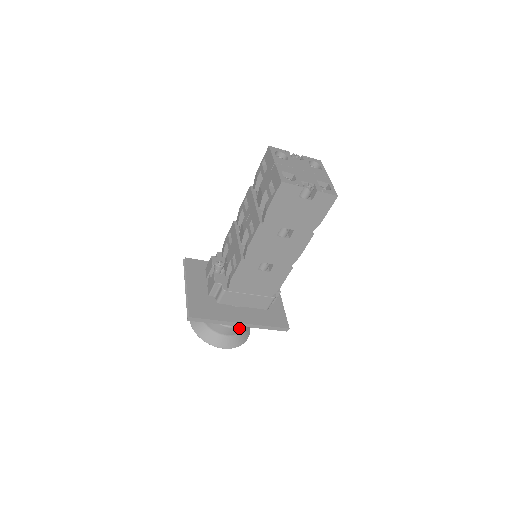
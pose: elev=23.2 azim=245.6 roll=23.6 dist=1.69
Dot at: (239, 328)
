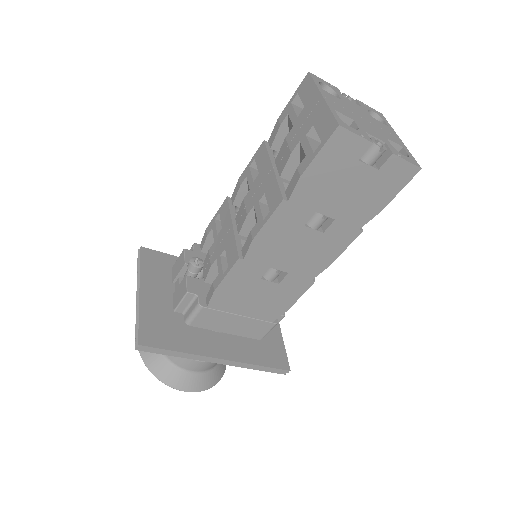
Dot at: occluded
